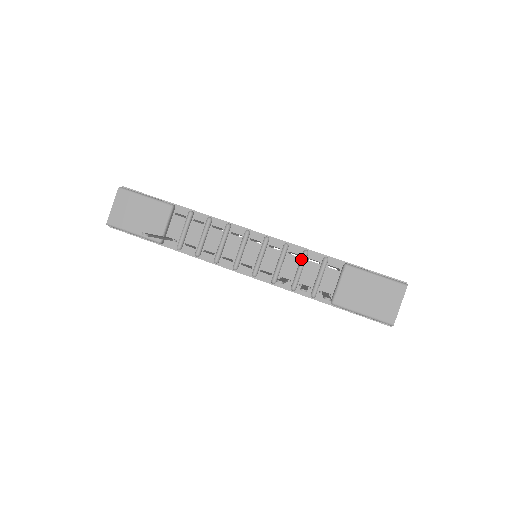
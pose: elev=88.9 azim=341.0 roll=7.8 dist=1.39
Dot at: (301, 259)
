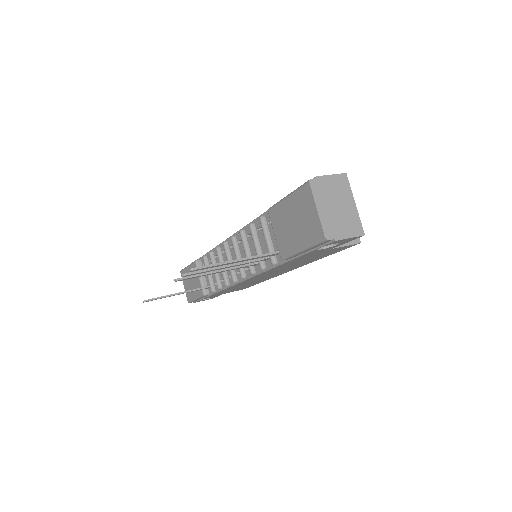
Dot at: (251, 235)
